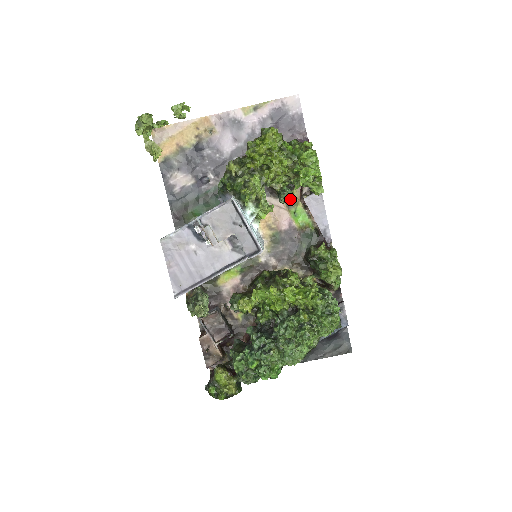
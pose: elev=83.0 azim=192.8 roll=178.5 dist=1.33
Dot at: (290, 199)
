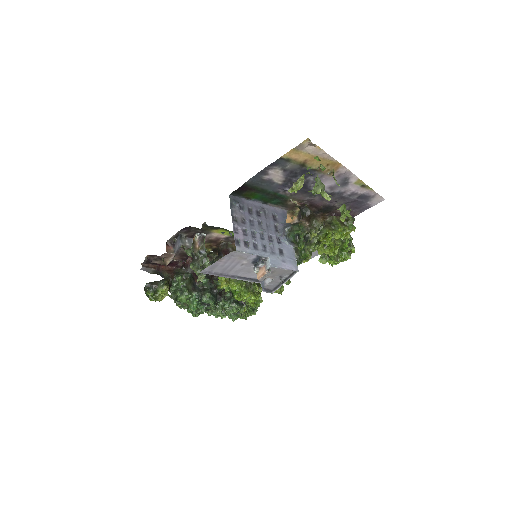
Dot at: occluded
